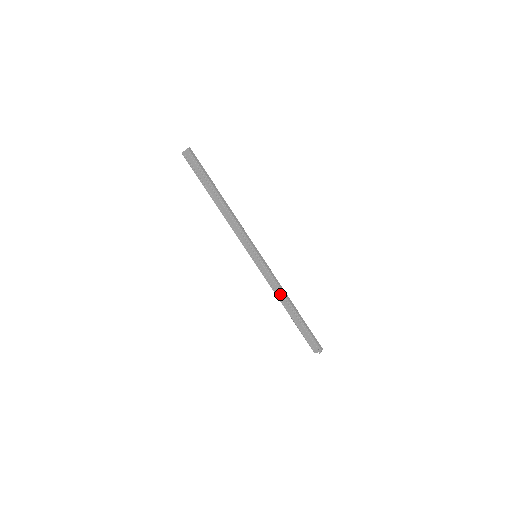
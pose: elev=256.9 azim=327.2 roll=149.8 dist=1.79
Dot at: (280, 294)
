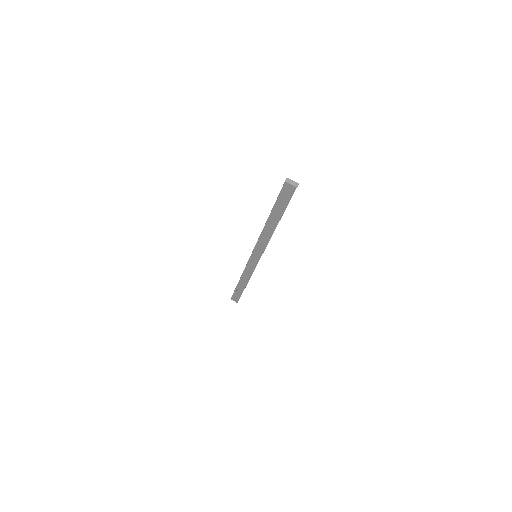
Dot at: (246, 277)
